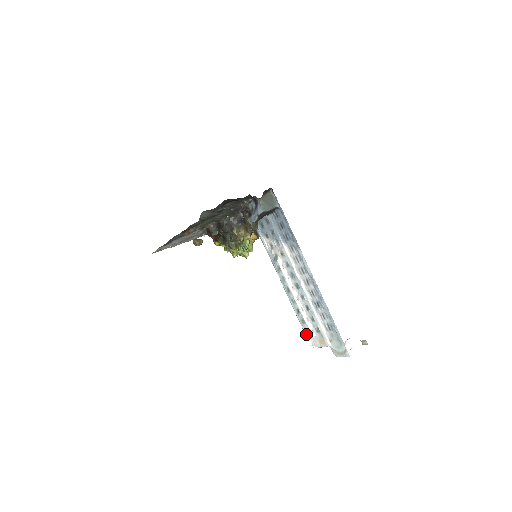
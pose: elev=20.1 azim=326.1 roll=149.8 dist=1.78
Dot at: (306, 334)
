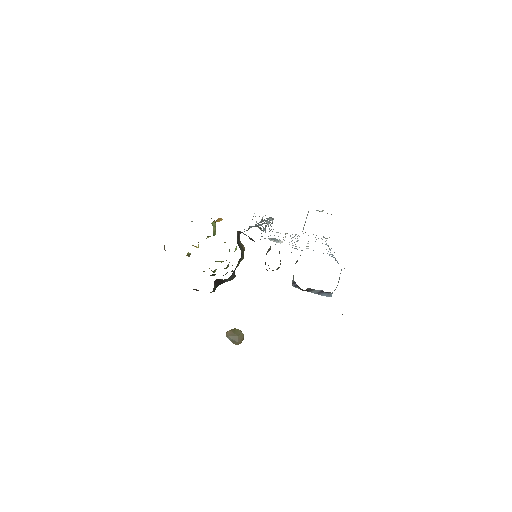
Dot at: (262, 220)
